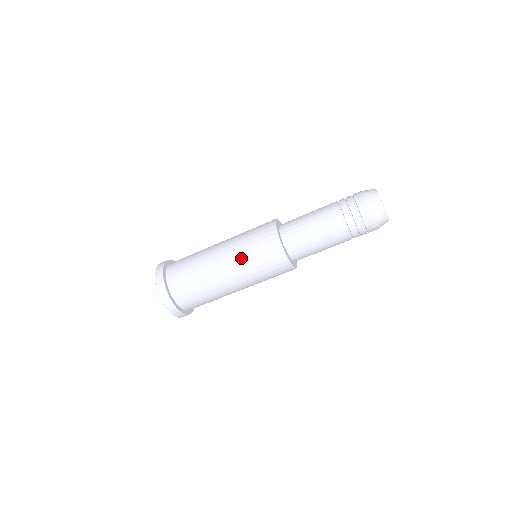
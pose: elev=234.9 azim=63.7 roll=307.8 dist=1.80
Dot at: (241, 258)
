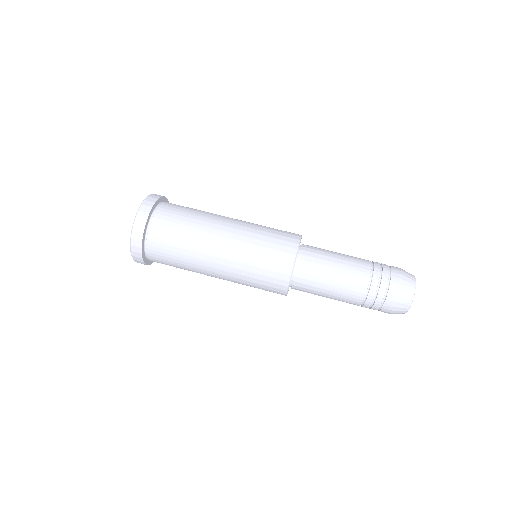
Dot at: (247, 240)
